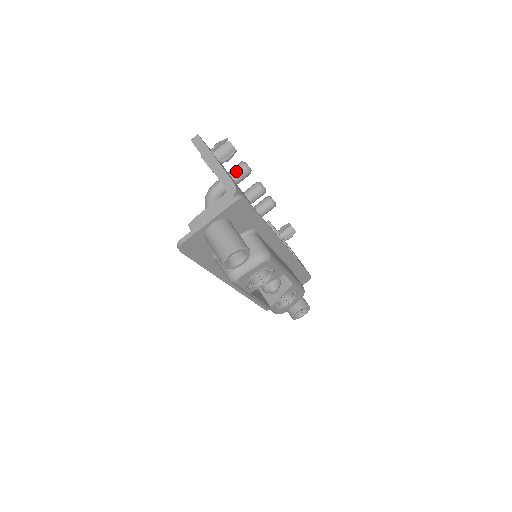
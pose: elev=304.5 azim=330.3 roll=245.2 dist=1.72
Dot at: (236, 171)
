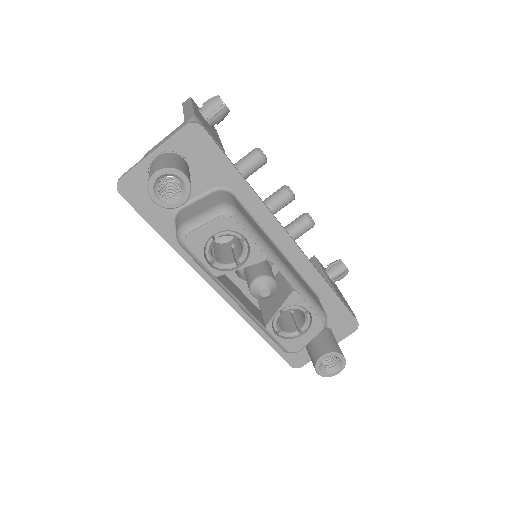
Dot at: (246, 156)
